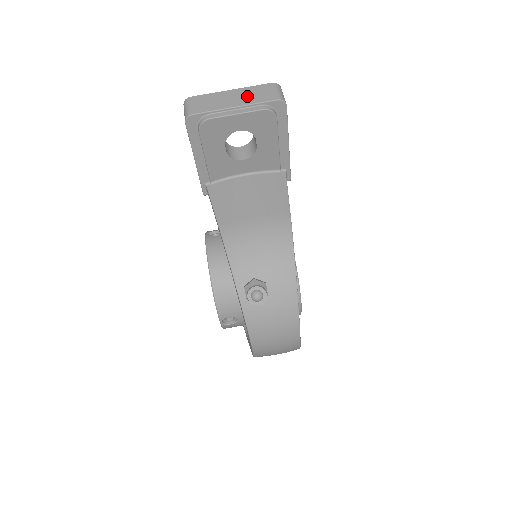
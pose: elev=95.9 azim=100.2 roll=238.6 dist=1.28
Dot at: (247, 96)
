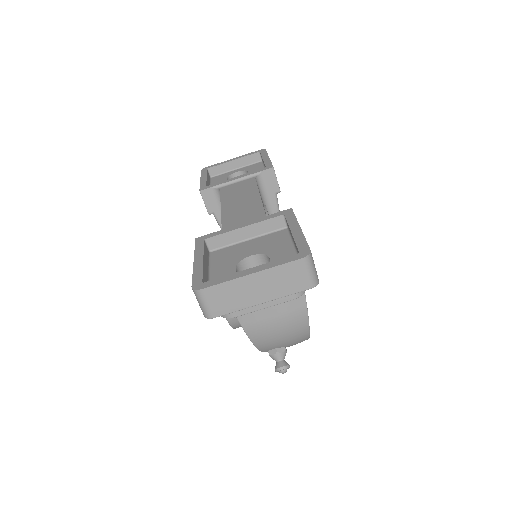
Dot at: (273, 285)
